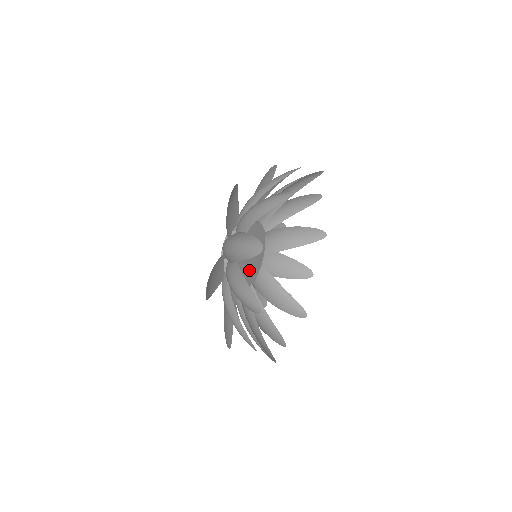
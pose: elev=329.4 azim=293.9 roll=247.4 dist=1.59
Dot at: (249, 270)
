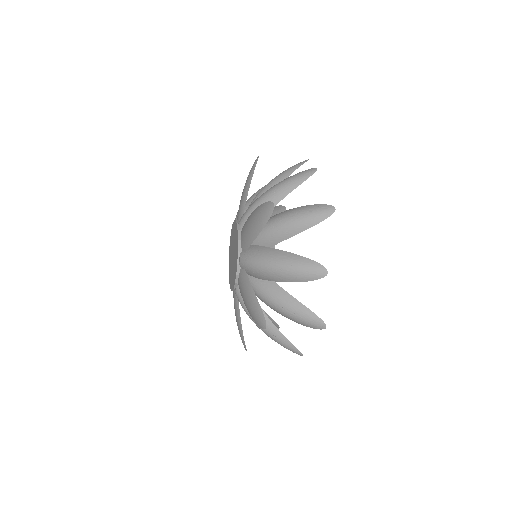
Dot at: occluded
